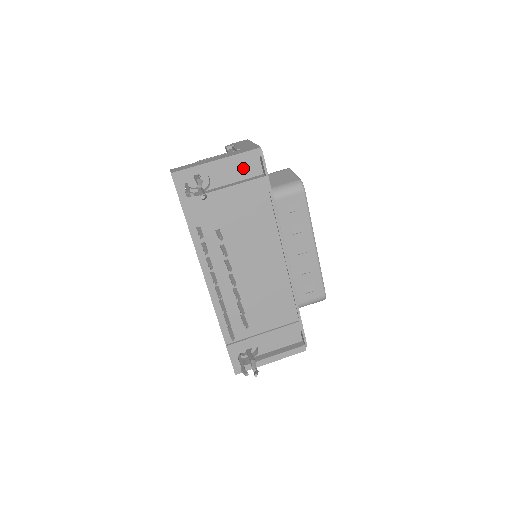
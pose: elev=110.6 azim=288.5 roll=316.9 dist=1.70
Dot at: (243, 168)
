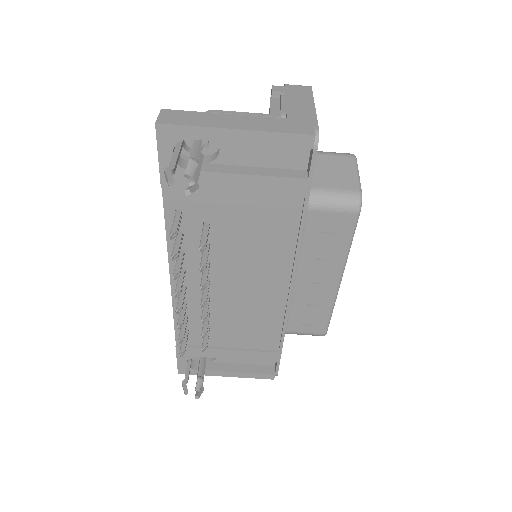
Dot at: (278, 151)
